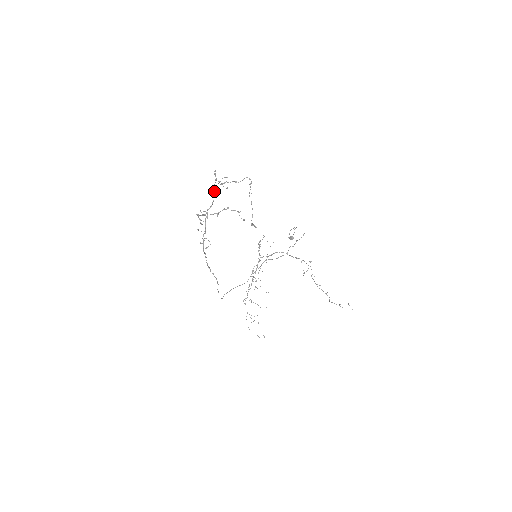
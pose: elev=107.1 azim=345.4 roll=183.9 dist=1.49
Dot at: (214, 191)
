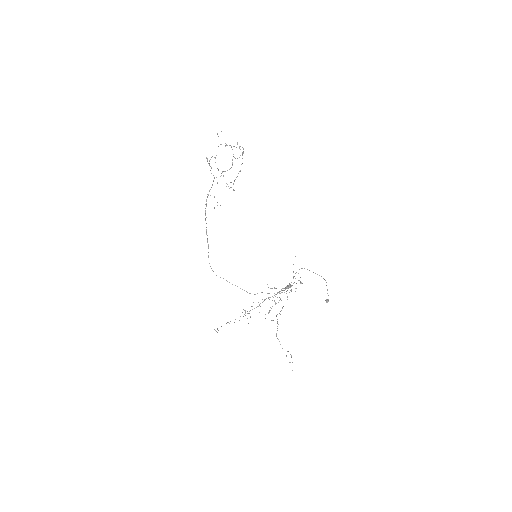
Dot at: occluded
